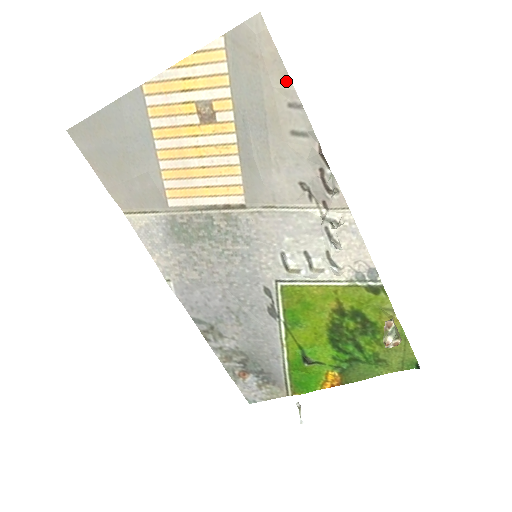
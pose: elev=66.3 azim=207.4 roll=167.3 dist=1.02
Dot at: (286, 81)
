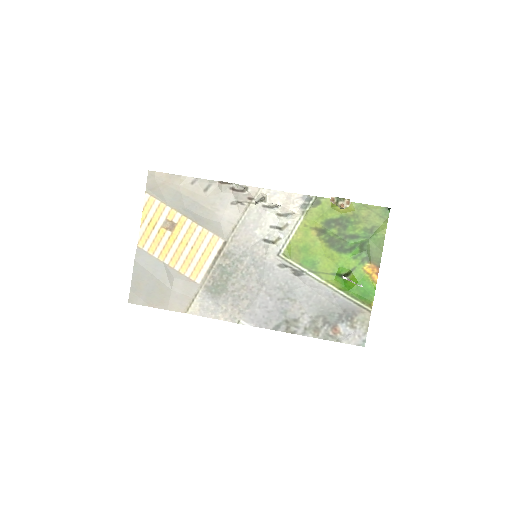
Dot at: (181, 178)
